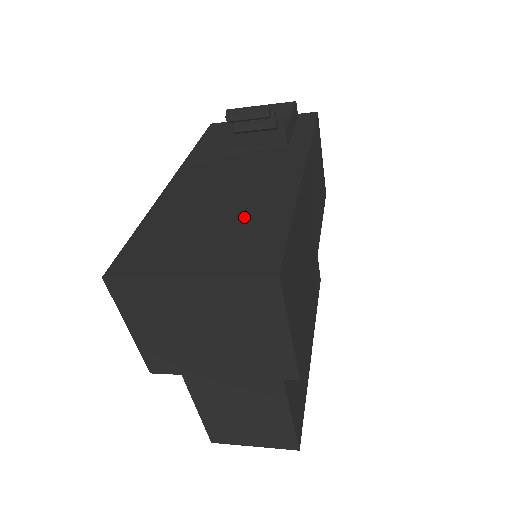
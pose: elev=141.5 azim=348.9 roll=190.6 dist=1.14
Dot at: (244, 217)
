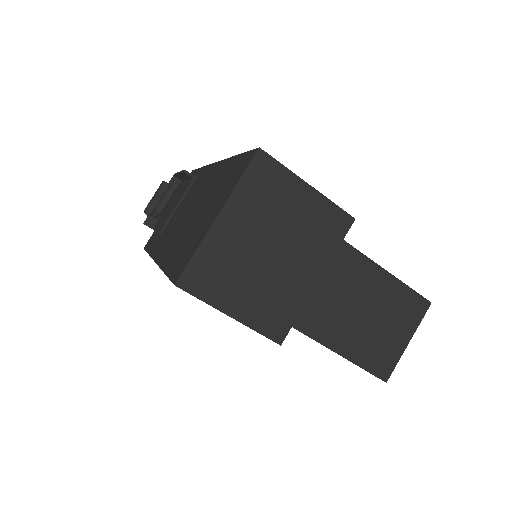
Dot at: (213, 190)
